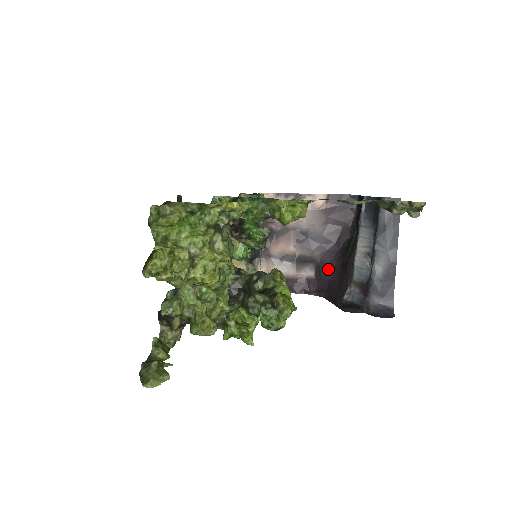
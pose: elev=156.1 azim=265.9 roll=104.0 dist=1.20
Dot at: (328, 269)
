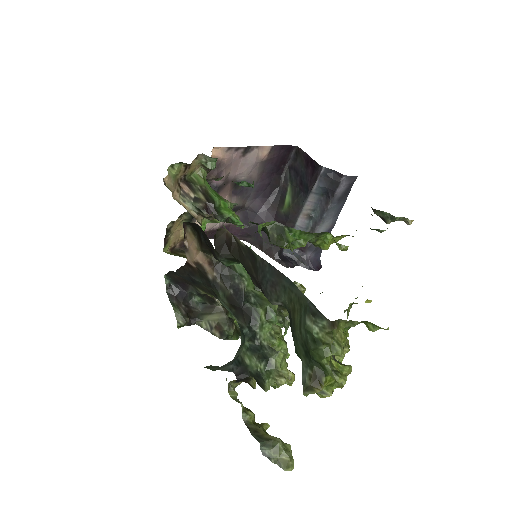
Dot at: (257, 217)
